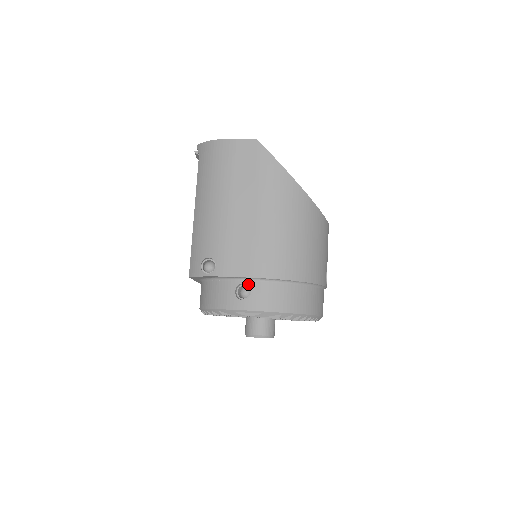
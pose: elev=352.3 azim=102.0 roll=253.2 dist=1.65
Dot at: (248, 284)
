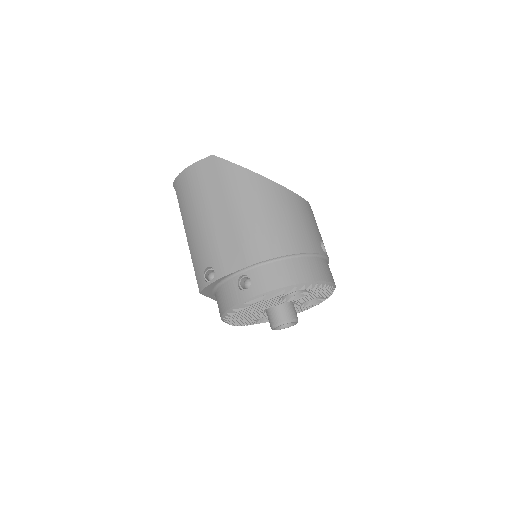
Dot at: (246, 274)
